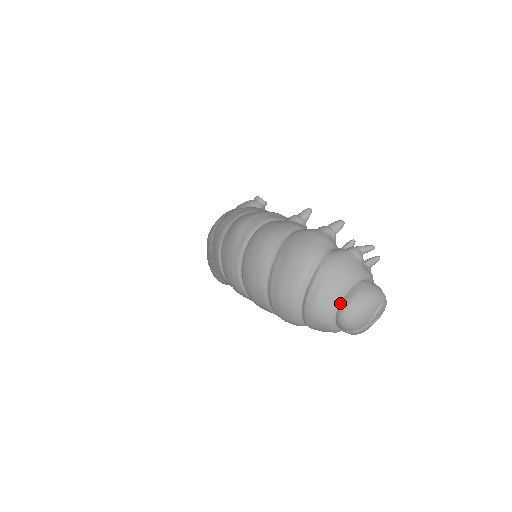
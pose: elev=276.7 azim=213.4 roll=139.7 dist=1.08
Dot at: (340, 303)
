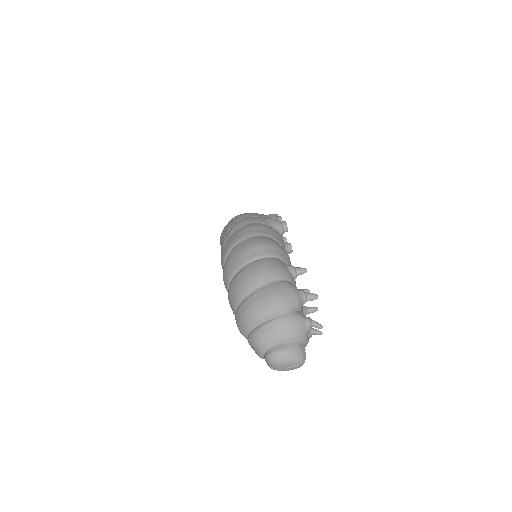
Dot at: (275, 346)
